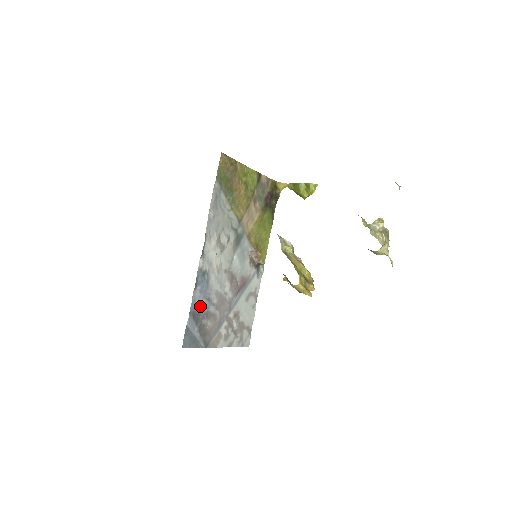
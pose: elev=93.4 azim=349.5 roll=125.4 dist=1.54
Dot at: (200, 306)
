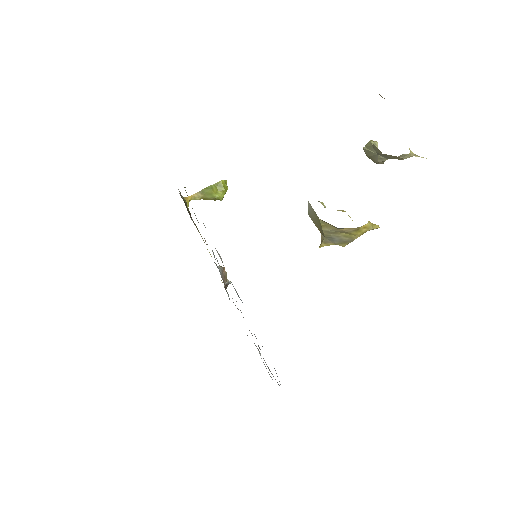
Dot at: occluded
